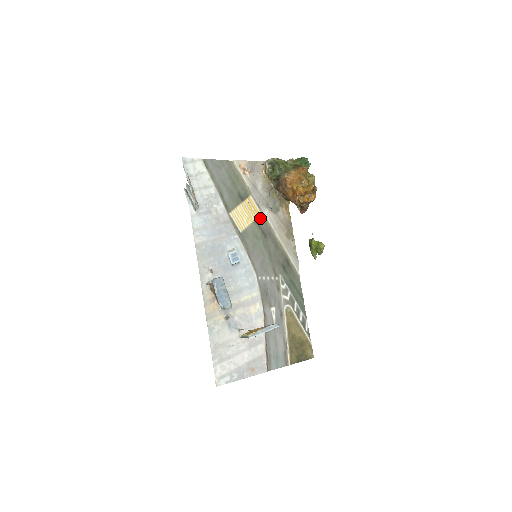
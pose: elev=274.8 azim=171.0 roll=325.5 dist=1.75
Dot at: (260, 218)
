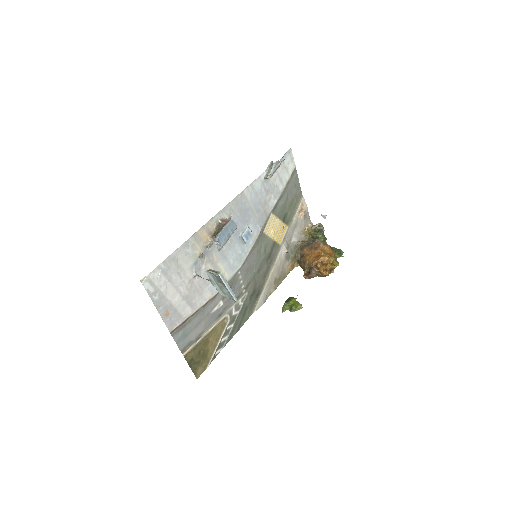
Dot at: (278, 245)
